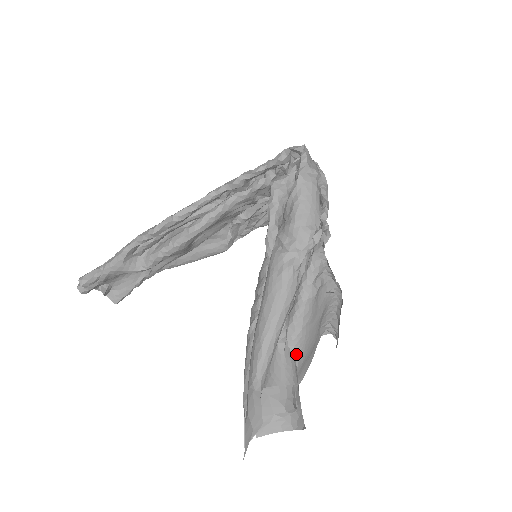
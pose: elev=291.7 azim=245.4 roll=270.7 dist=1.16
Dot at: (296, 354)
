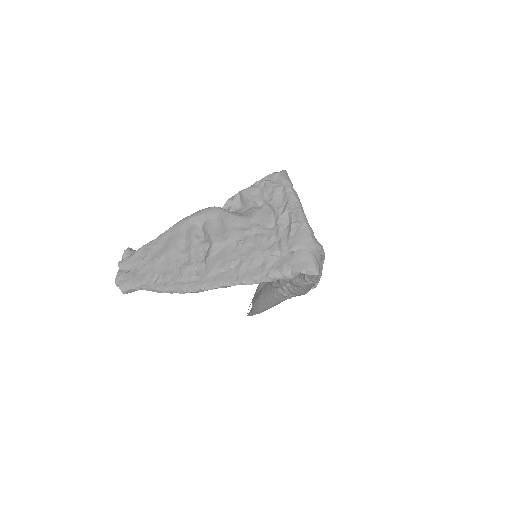
Dot at: occluded
